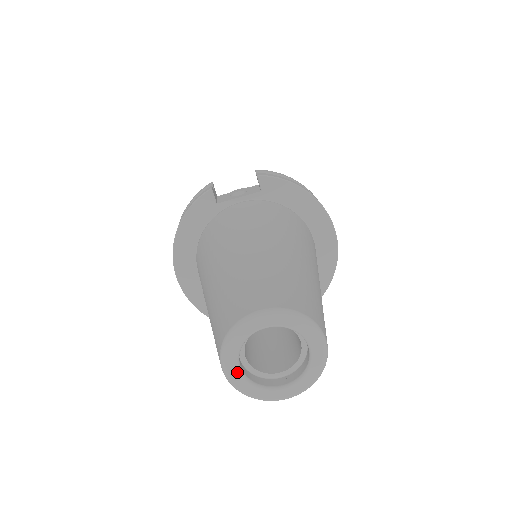
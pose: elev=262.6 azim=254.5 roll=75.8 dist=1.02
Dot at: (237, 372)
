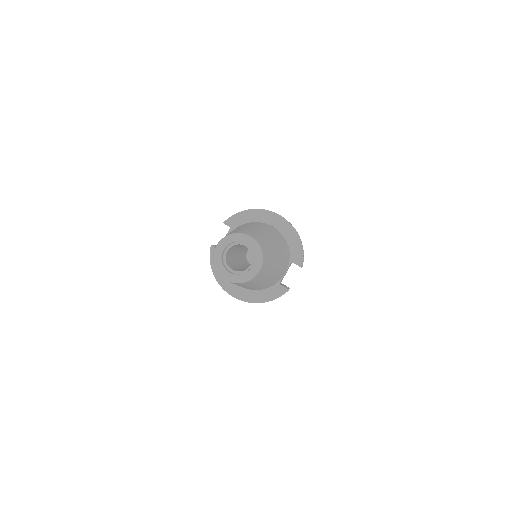
Dot at: (230, 275)
